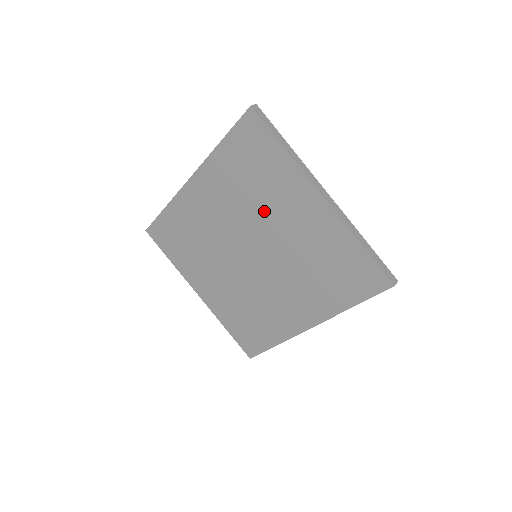
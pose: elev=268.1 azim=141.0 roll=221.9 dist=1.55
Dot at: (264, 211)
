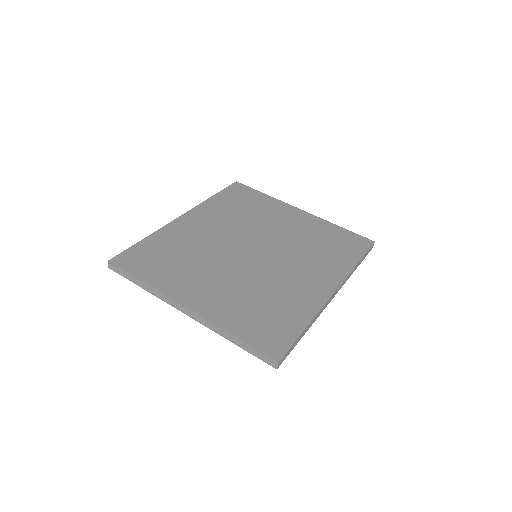
Dot at: (259, 222)
